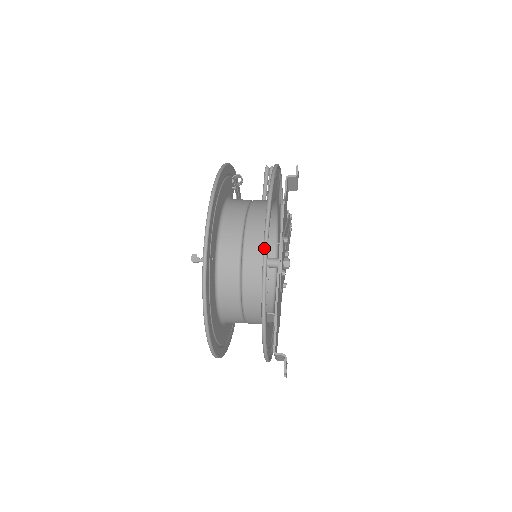
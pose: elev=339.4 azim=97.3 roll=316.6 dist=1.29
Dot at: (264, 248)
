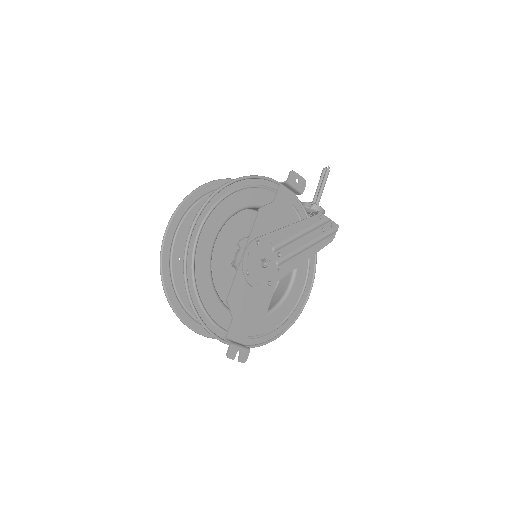
Dot at: (184, 252)
